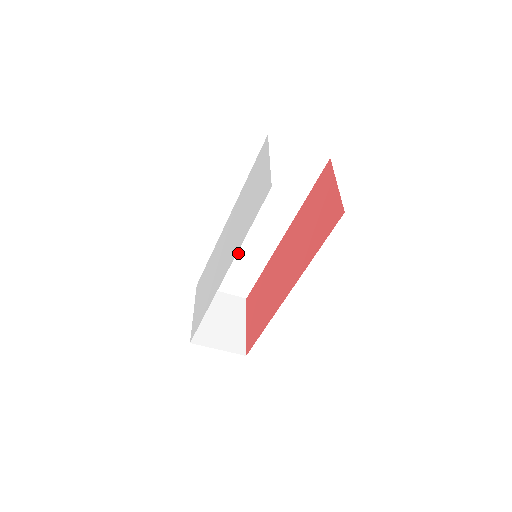
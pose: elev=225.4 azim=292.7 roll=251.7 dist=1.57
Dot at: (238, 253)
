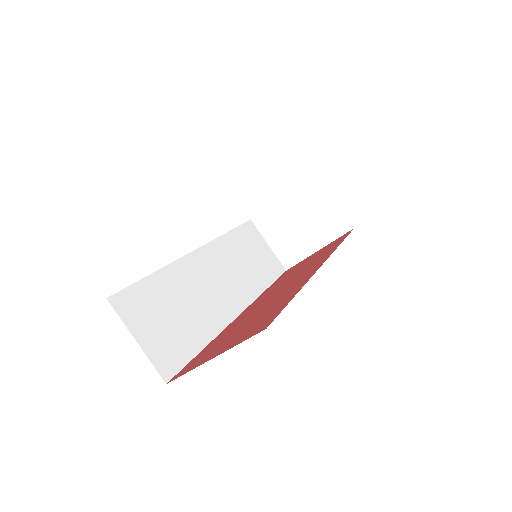
Dot at: (190, 294)
